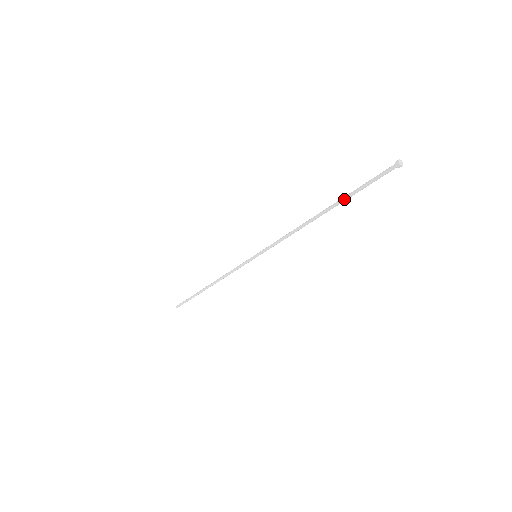
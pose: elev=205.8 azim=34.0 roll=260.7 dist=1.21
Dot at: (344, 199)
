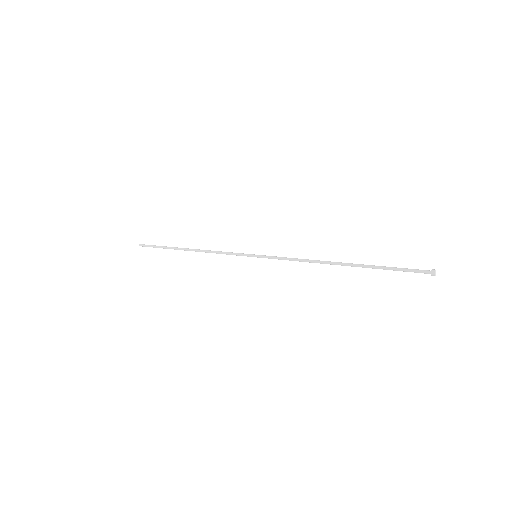
Dot at: (370, 267)
